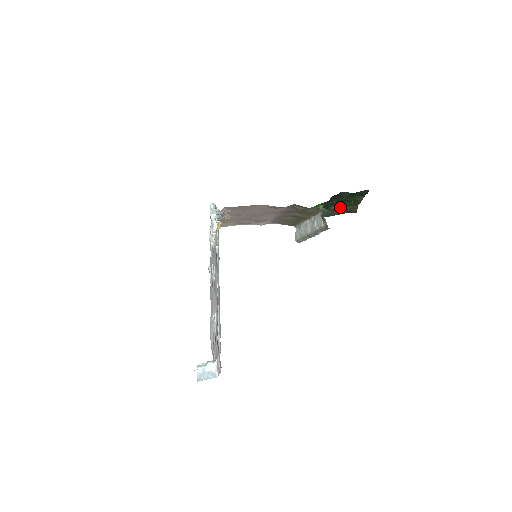
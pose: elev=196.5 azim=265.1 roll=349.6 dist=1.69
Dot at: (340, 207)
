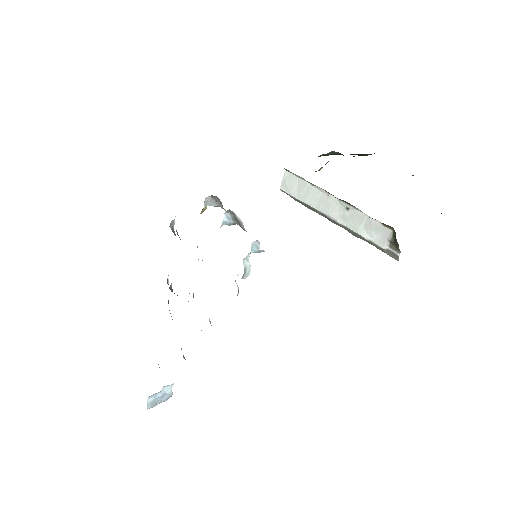
Dot at: (359, 154)
